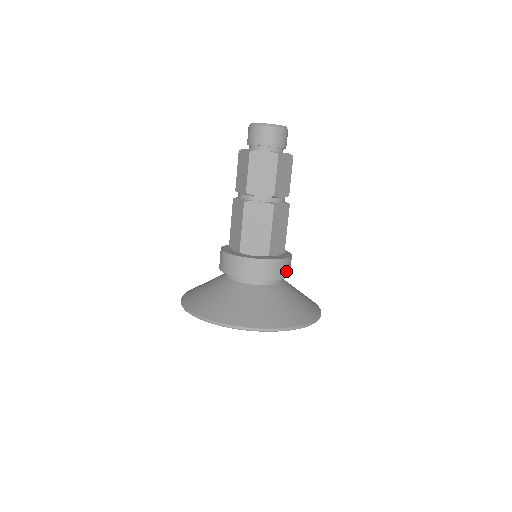
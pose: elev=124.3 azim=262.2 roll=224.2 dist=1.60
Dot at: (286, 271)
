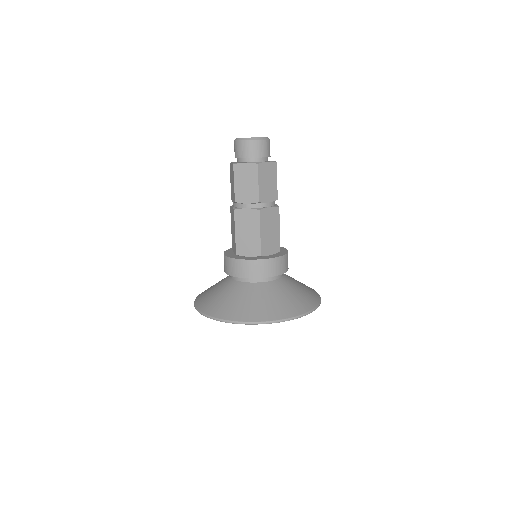
Dot at: (280, 268)
